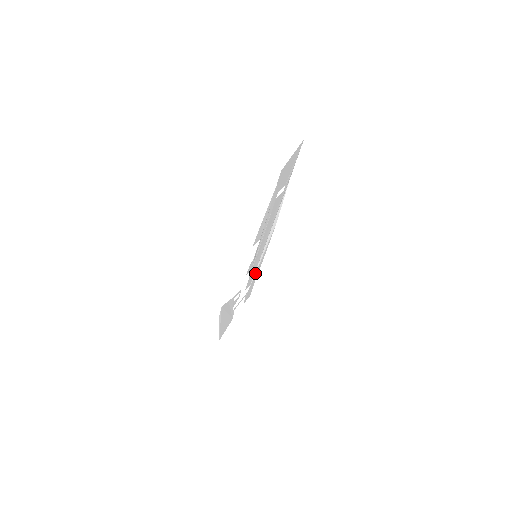
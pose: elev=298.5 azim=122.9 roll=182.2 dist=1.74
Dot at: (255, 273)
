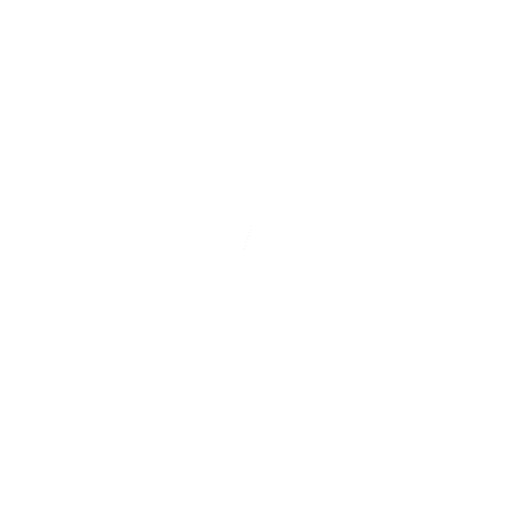
Dot at: occluded
